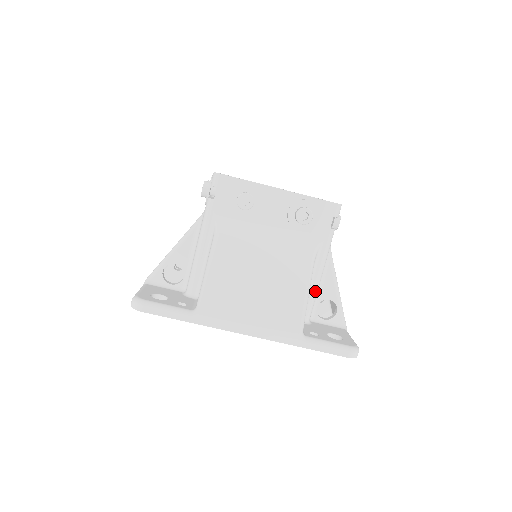
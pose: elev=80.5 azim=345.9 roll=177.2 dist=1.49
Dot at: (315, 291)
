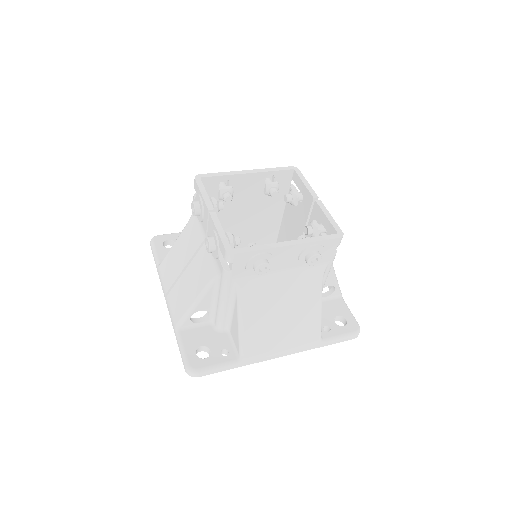
Dot at: occluded
